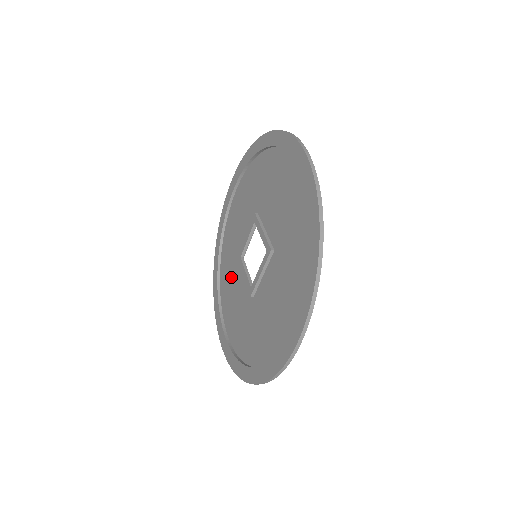
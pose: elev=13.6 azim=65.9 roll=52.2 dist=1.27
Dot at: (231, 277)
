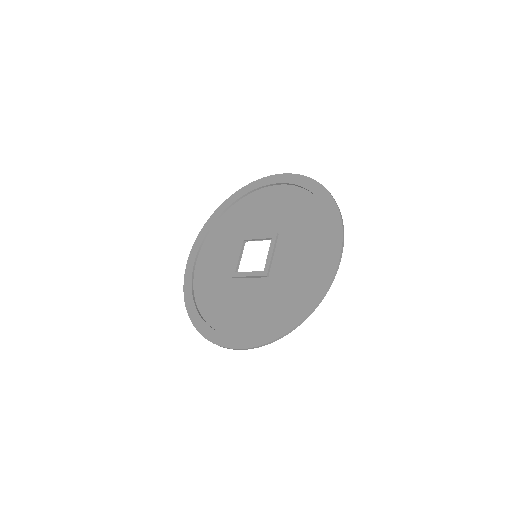
Dot at: (224, 299)
